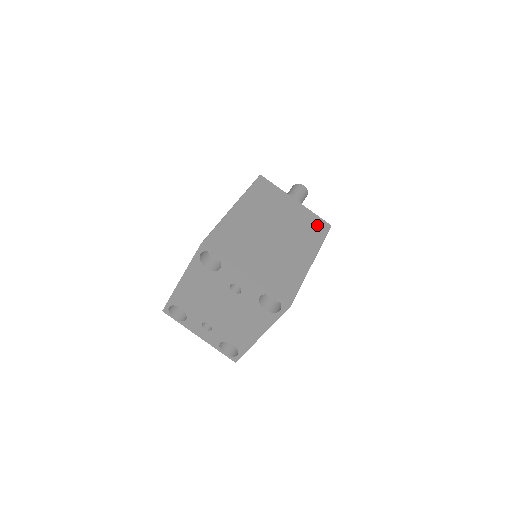
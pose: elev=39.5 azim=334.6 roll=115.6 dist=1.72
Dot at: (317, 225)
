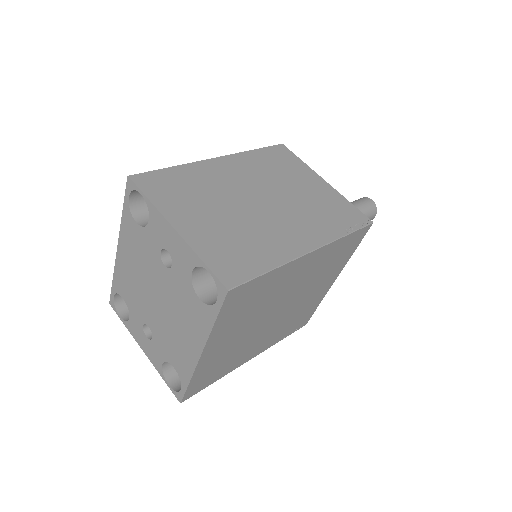
Dot at: (346, 214)
